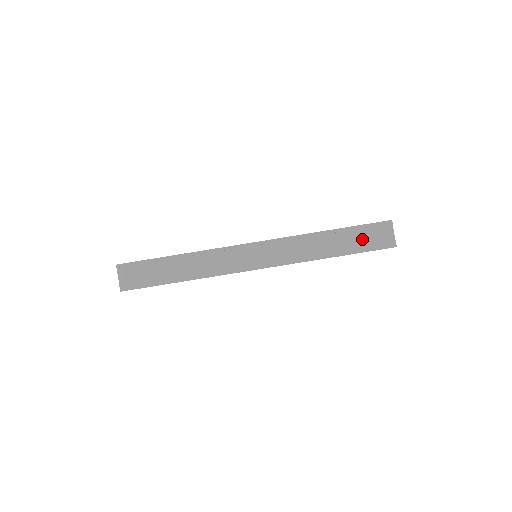
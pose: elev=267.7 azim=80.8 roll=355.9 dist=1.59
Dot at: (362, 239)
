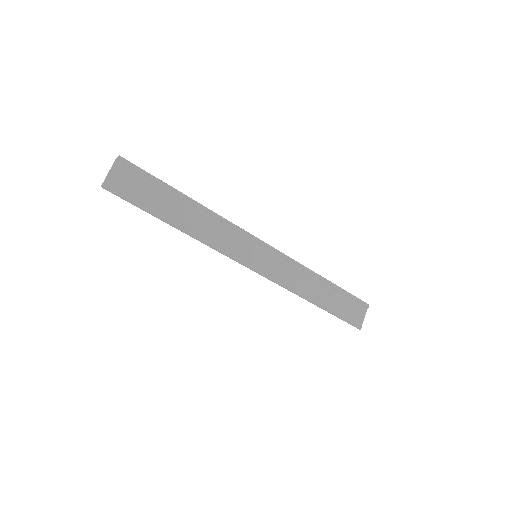
Dot at: (343, 305)
